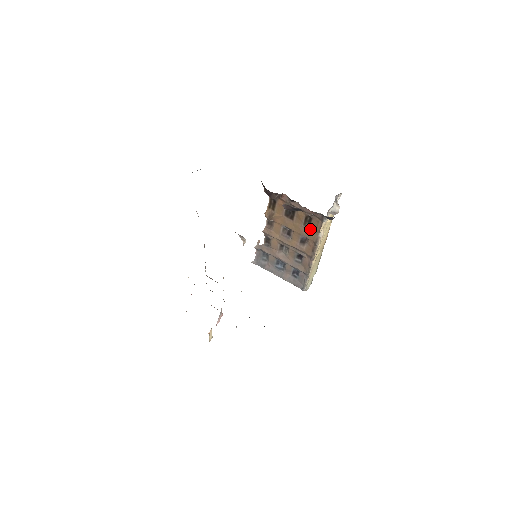
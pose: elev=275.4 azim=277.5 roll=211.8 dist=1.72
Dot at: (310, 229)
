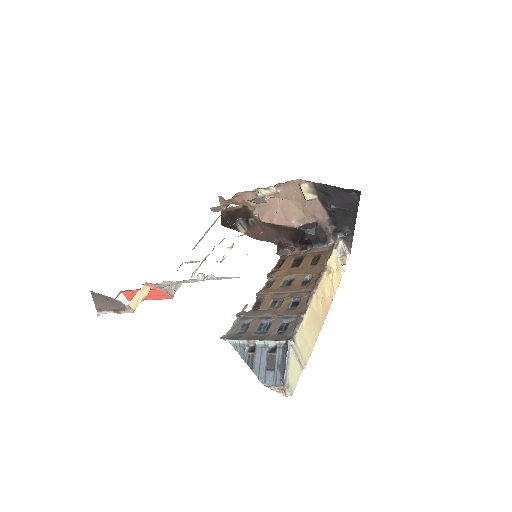
Dot at: (317, 266)
